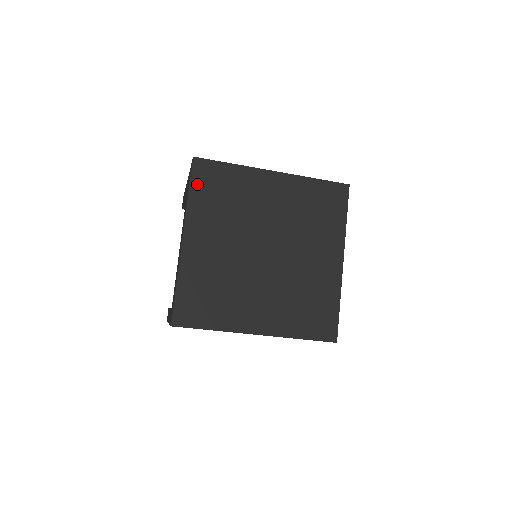
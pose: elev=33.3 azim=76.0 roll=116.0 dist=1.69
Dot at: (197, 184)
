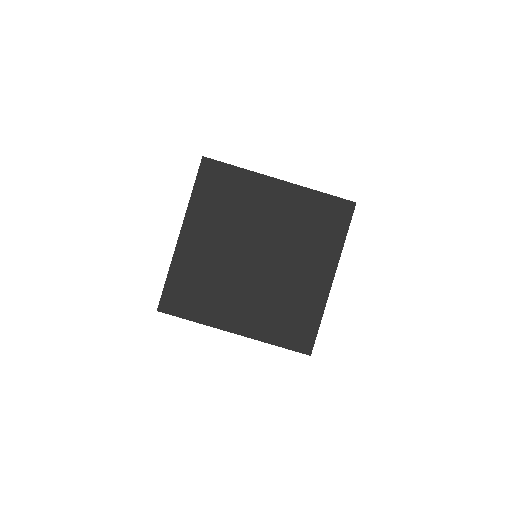
Dot at: (202, 183)
